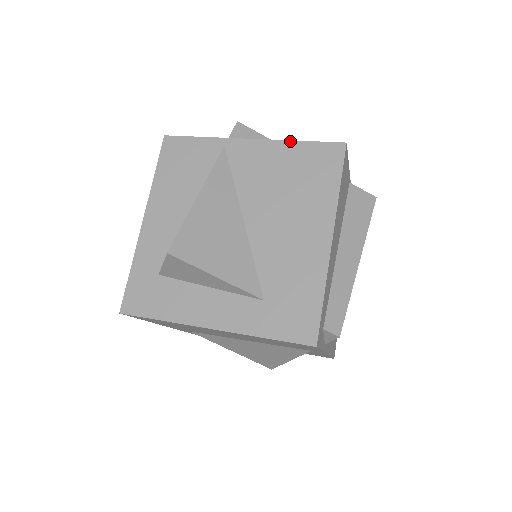
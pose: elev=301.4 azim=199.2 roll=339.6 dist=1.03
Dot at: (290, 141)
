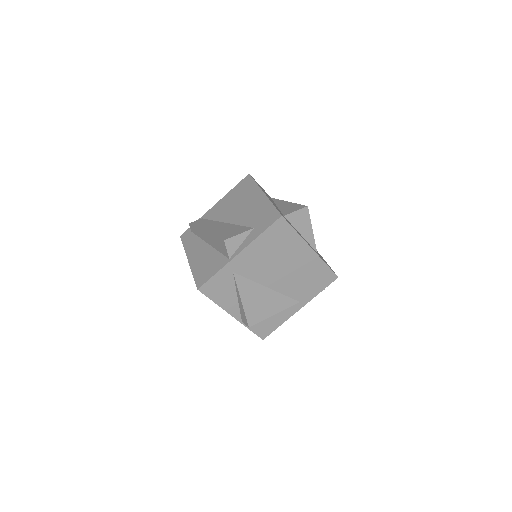
Dot at: occluded
